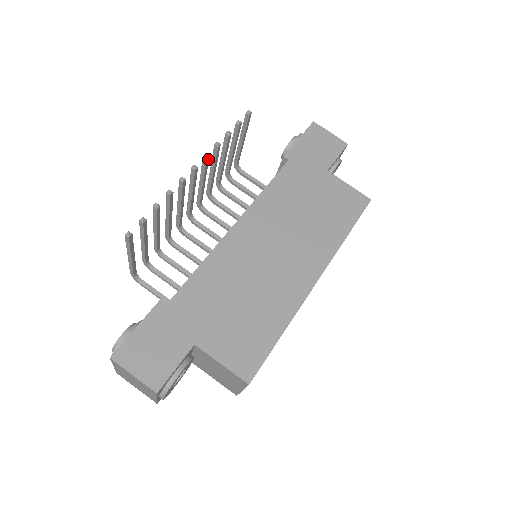
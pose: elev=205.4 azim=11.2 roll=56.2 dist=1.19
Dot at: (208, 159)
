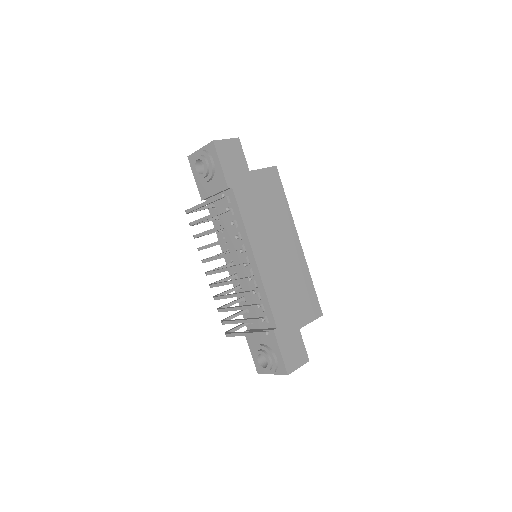
Dot at: (240, 251)
